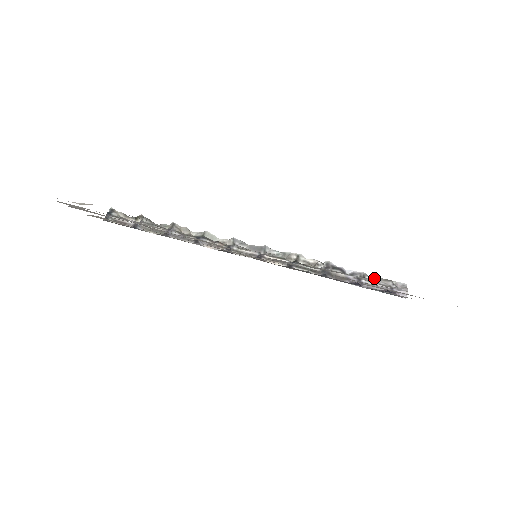
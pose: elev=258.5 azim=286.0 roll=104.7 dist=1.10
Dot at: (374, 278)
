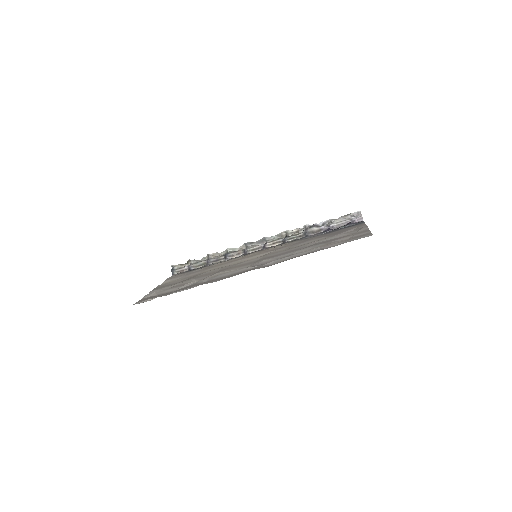
Dot at: (338, 219)
